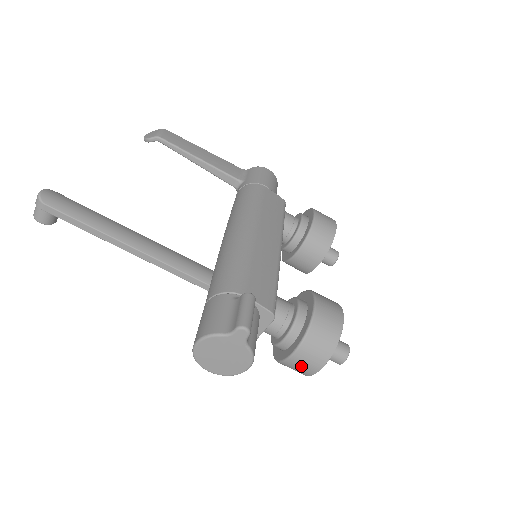
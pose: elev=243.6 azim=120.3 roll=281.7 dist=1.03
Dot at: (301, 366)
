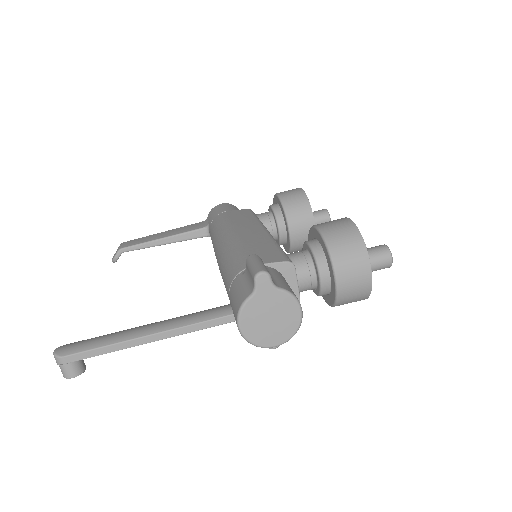
Dot at: (354, 286)
